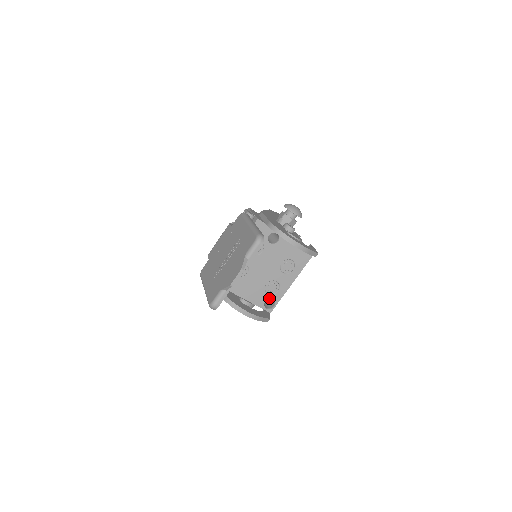
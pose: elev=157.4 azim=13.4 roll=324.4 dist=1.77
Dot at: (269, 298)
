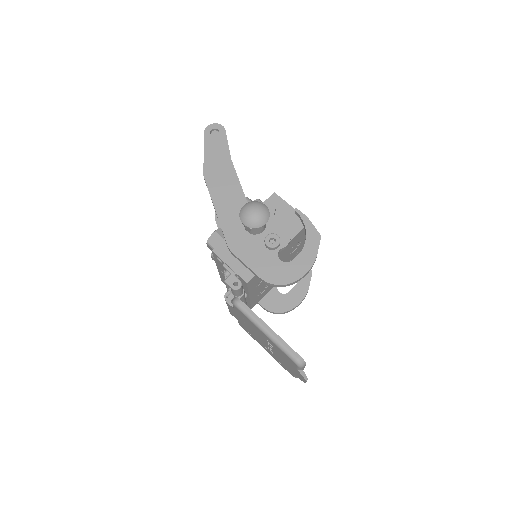
Dot at: occluded
